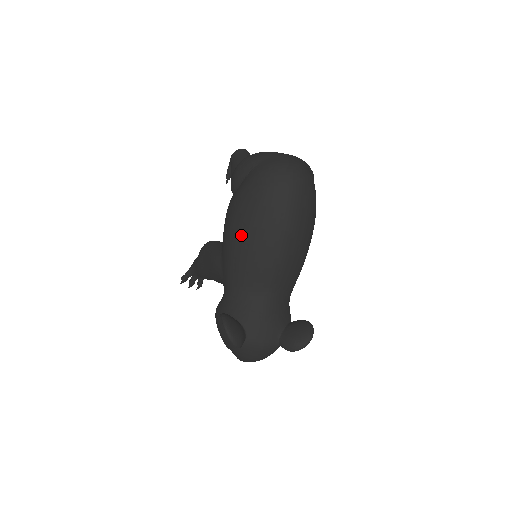
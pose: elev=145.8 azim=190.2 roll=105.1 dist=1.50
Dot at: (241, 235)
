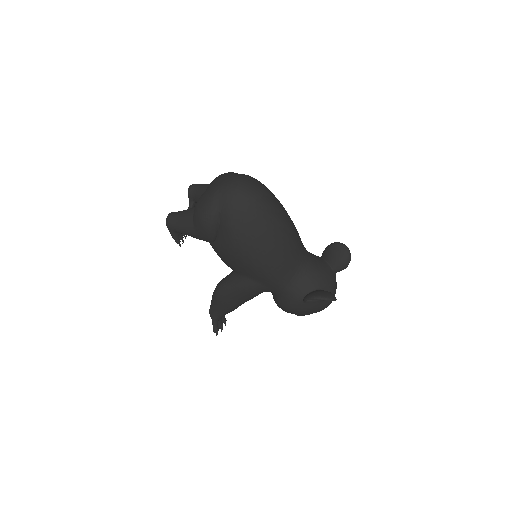
Dot at: (262, 251)
